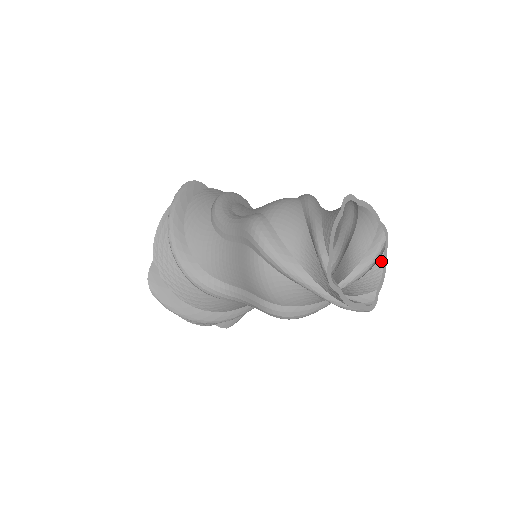
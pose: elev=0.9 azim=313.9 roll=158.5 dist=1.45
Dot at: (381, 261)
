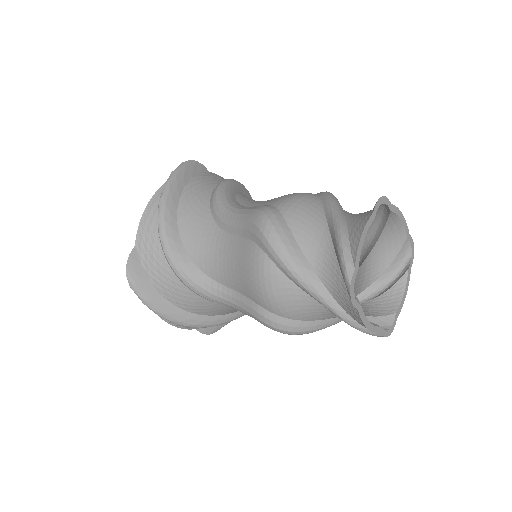
Dot at: (403, 280)
